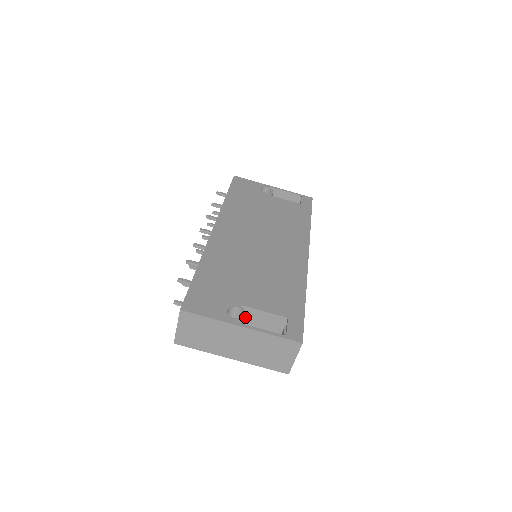
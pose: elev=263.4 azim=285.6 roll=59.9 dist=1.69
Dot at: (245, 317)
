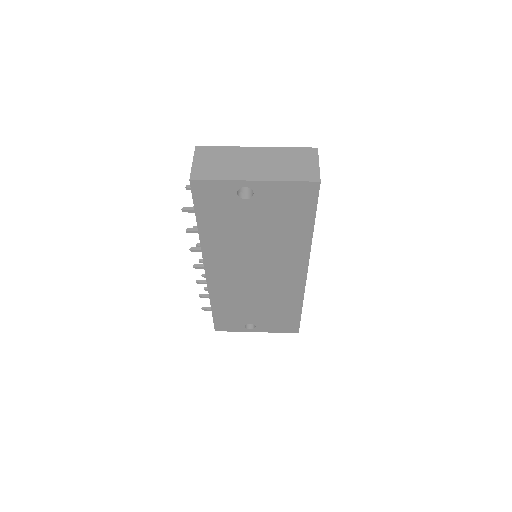
Dot at: occluded
